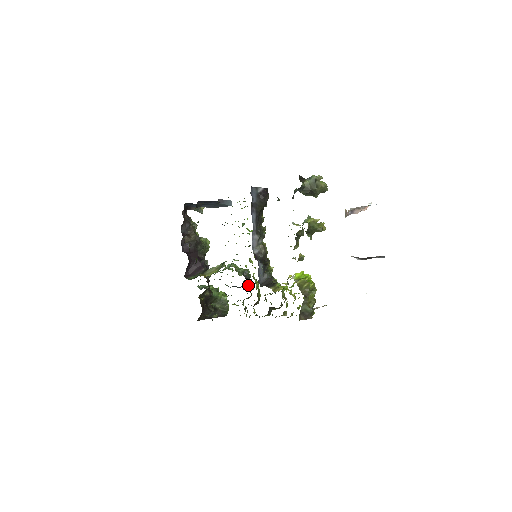
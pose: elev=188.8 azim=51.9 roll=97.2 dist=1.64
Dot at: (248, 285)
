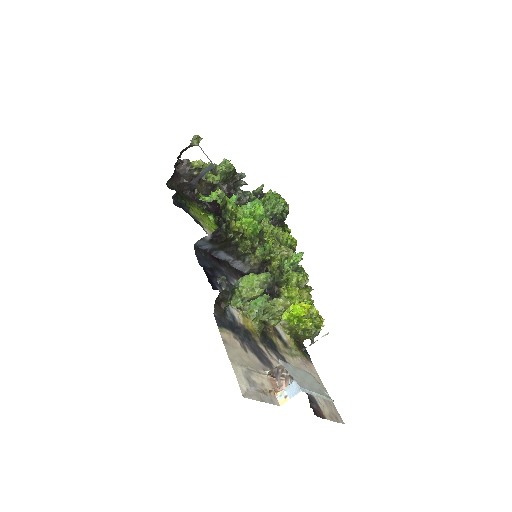
Dot at: (284, 220)
